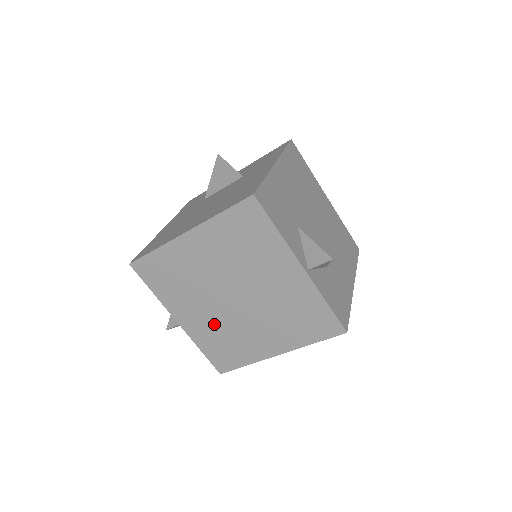
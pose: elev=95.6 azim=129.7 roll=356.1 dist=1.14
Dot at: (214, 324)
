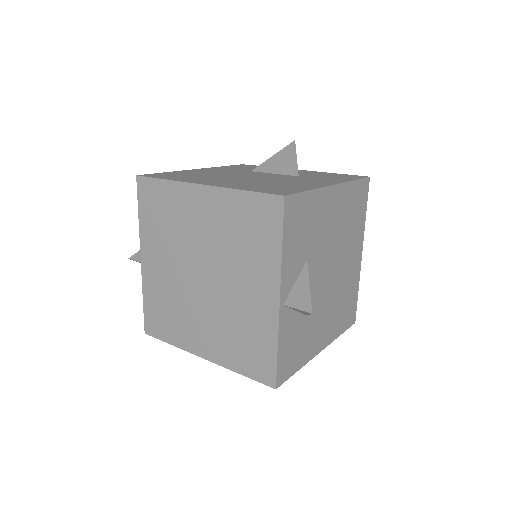
Dot at: (169, 286)
